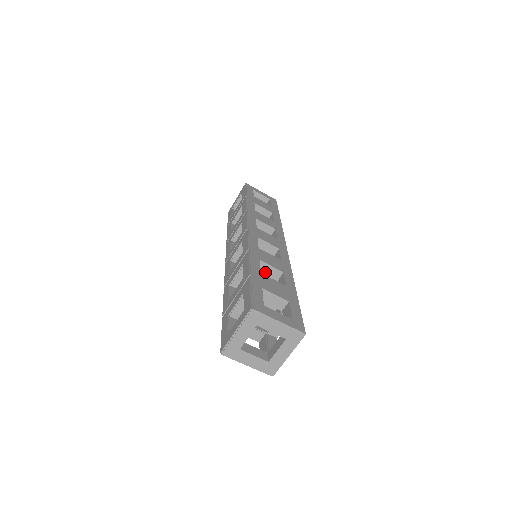
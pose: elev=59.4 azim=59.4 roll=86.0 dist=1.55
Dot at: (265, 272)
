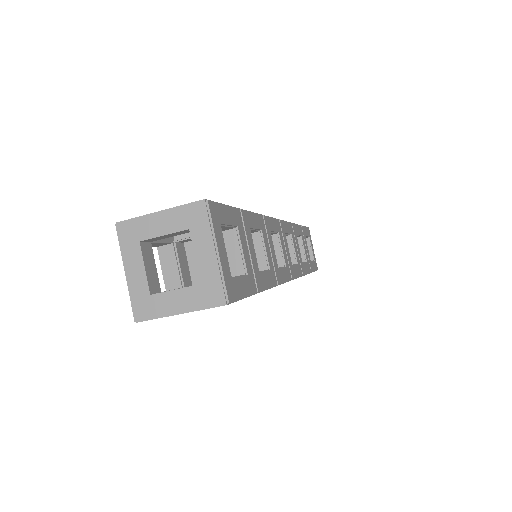
Dot at: occluded
